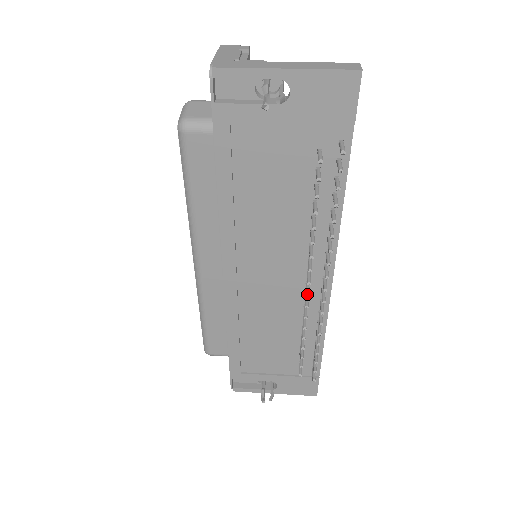
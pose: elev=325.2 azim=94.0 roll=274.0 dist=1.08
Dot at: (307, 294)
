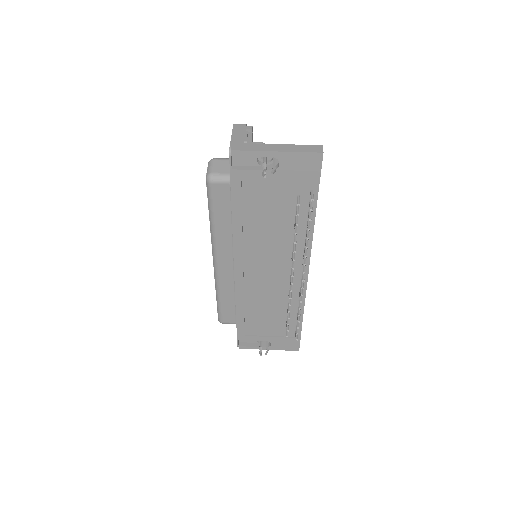
Dot at: (291, 283)
